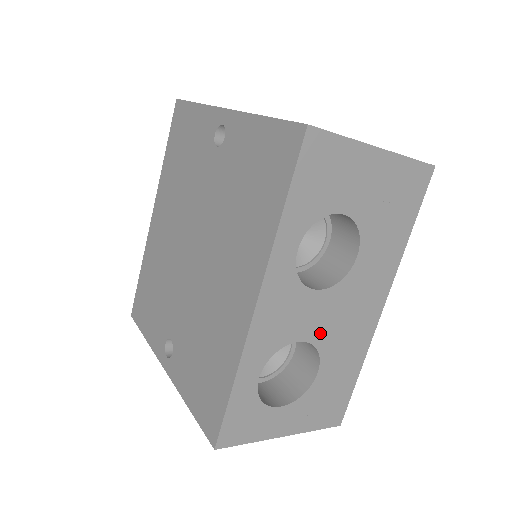
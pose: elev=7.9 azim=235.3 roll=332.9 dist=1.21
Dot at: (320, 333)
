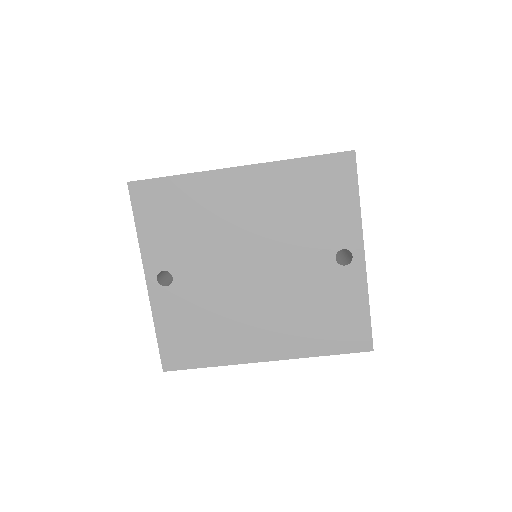
Dot at: occluded
